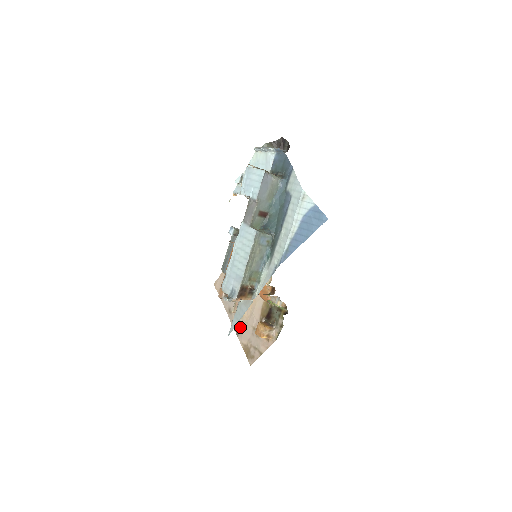
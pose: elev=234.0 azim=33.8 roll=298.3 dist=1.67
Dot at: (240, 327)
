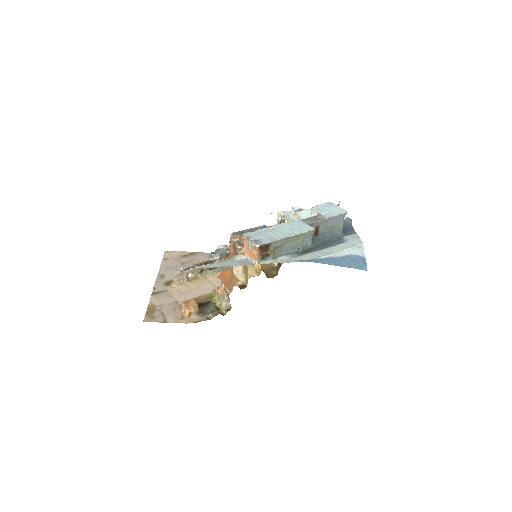
Dot at: (162, 292)
